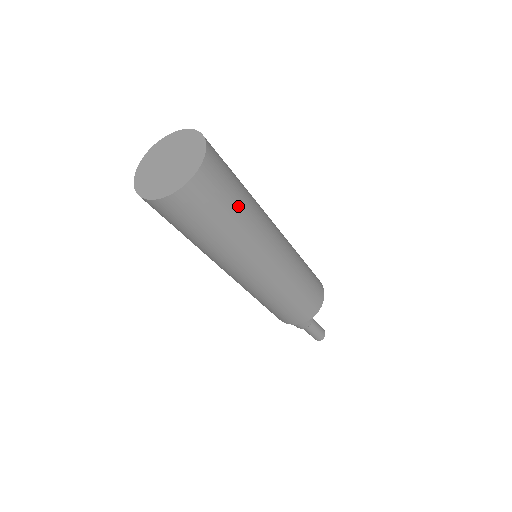
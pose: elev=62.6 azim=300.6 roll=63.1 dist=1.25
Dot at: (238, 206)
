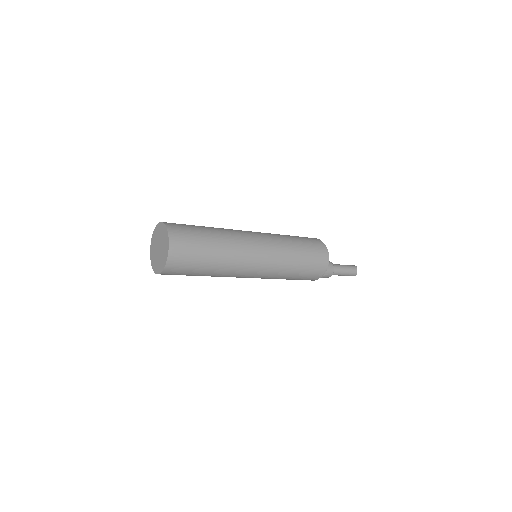
Dot at: (209, 249)
